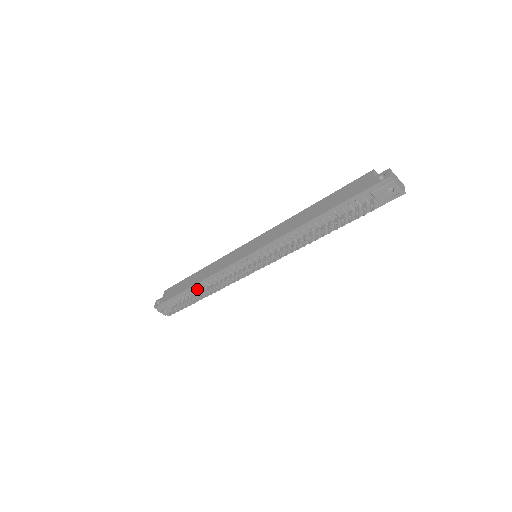
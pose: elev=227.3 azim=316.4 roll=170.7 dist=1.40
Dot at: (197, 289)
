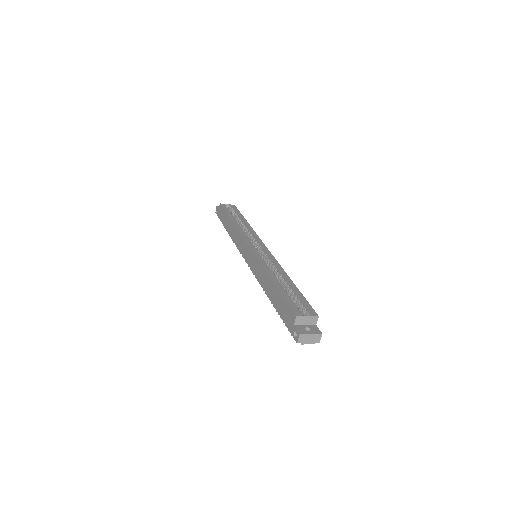
Dot at: occluded
